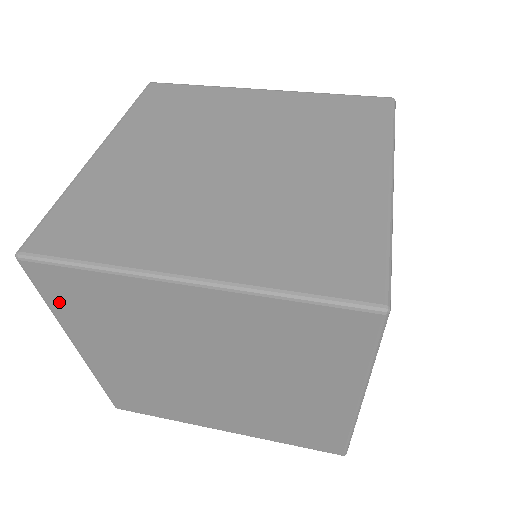
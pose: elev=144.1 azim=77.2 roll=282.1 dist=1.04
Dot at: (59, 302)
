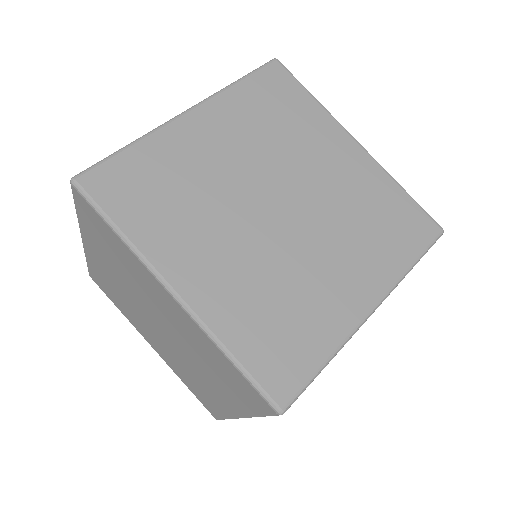
Dot at: (85, 219)
